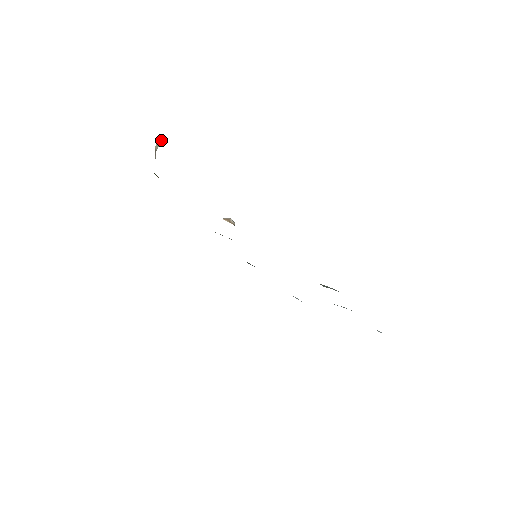
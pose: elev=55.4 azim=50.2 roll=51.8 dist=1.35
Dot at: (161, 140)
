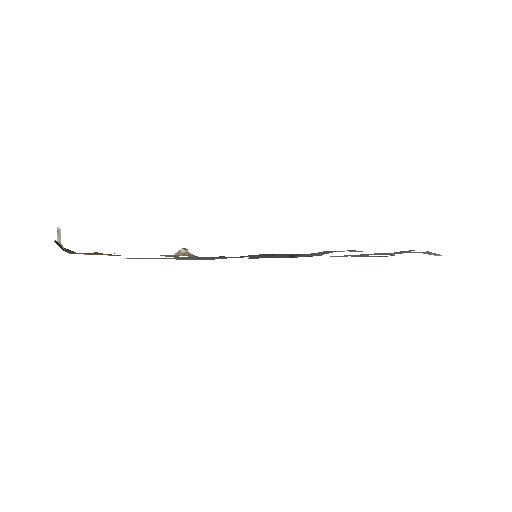
Dot at: (59, 231)
